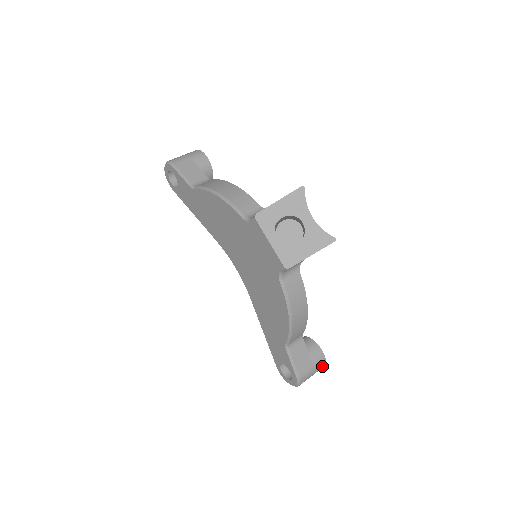
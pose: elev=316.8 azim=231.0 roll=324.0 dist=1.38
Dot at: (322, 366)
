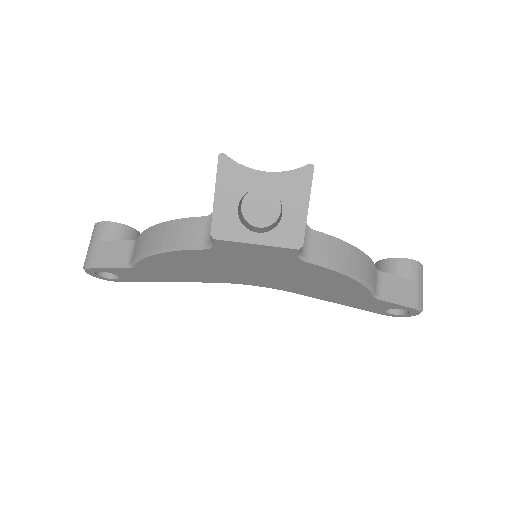
Dot at: (421, 270)
